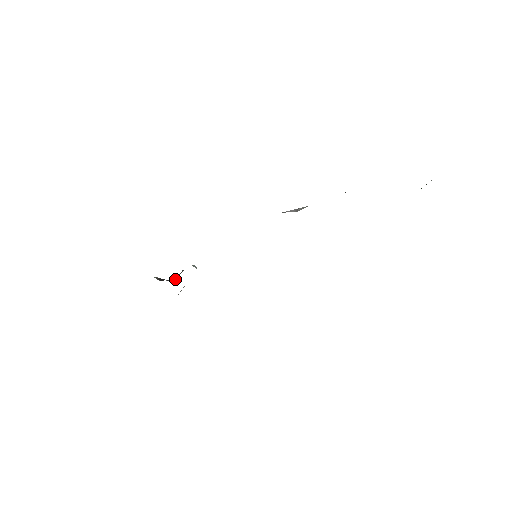
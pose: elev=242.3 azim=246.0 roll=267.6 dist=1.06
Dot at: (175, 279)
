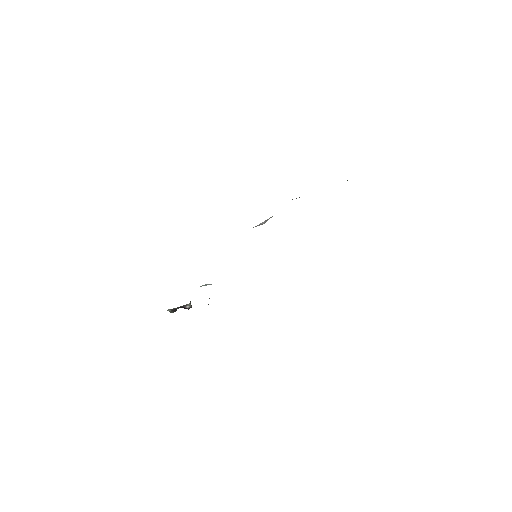
Dot at: (189, 303)
